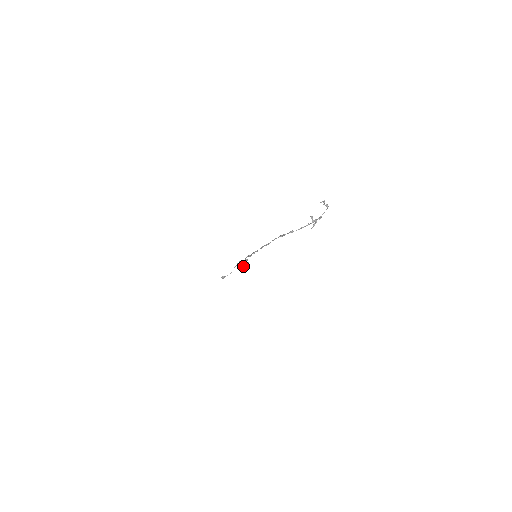
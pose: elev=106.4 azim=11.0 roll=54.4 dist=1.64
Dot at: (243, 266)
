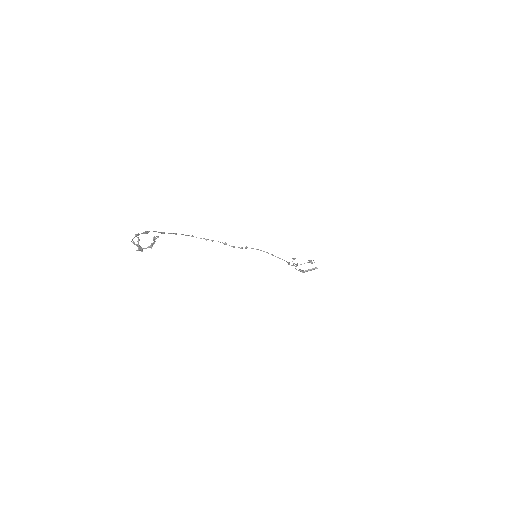
Dot at: occluded
